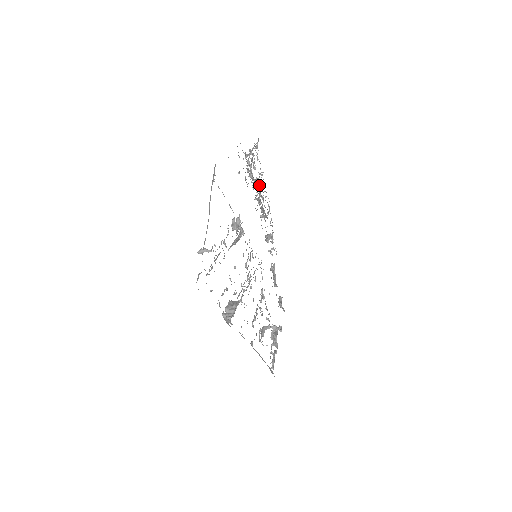
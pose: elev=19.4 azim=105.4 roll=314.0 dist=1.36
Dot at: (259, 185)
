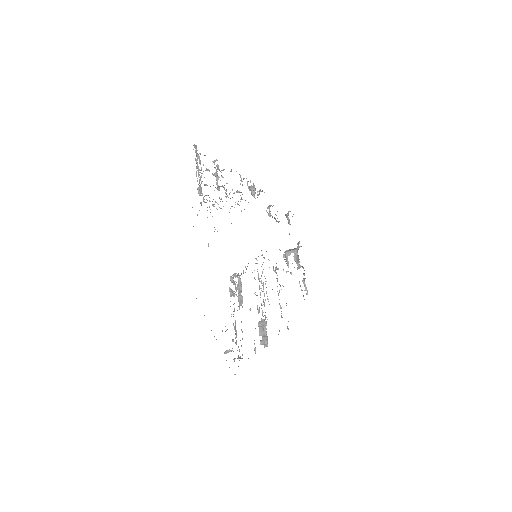
Dot at: (222, 186)
